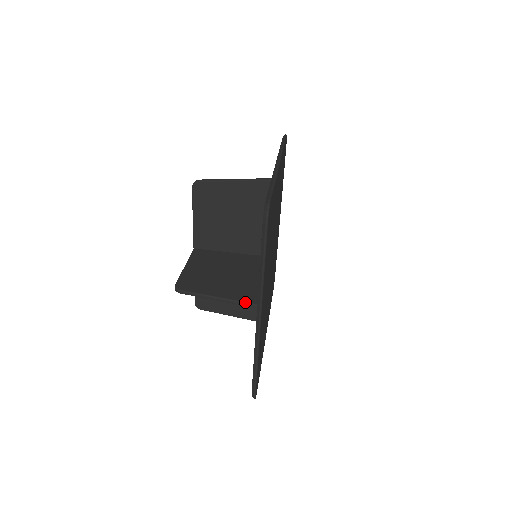
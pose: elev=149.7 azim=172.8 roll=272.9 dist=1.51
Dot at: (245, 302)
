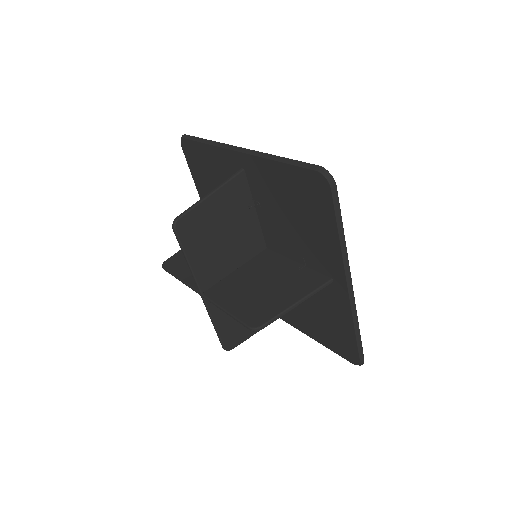
Dot at: (321, 286)
